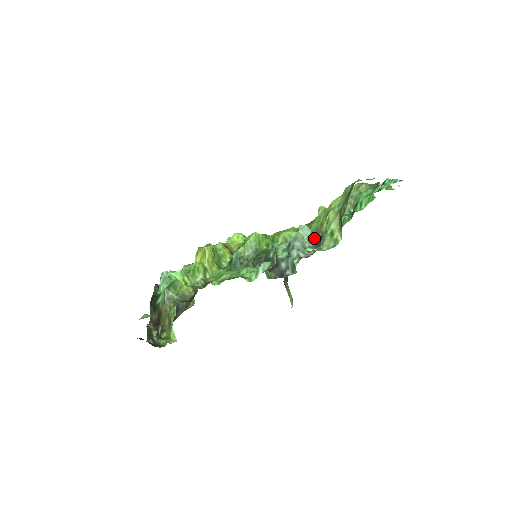
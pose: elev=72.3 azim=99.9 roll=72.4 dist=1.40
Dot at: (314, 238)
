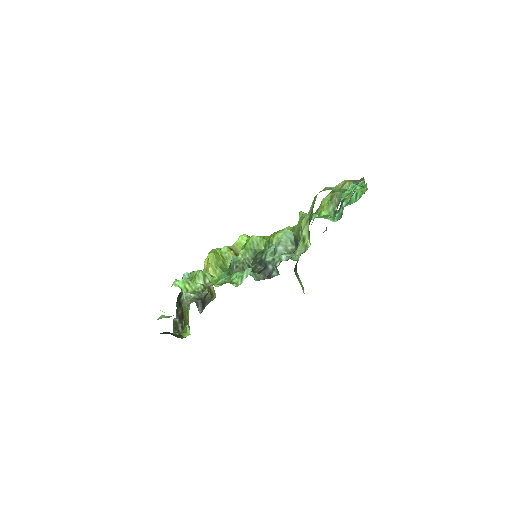
Dot at: (295, 241)
